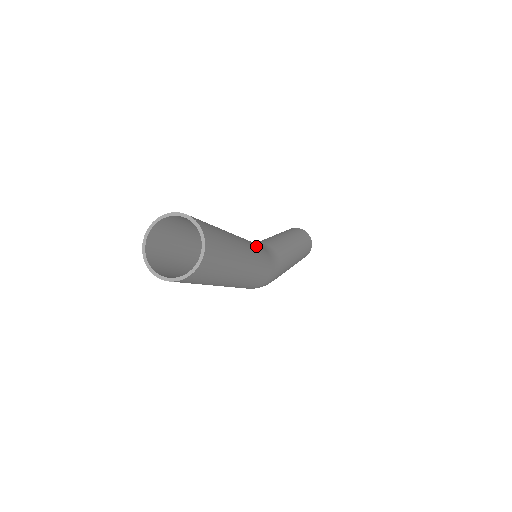
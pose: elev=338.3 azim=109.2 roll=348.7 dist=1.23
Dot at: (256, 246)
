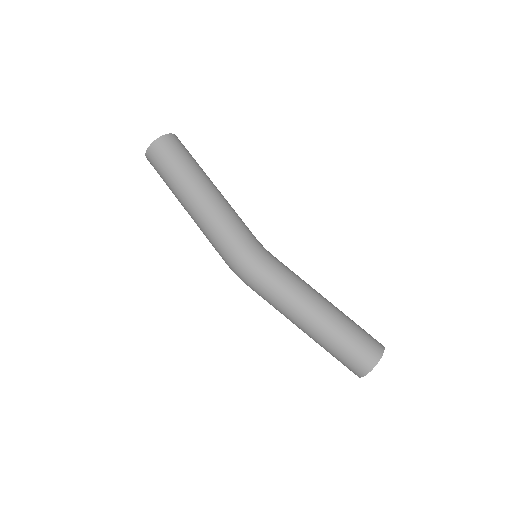
Dot at: occluded
